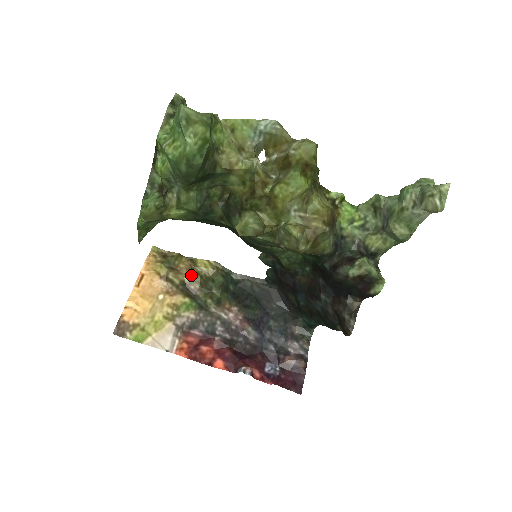
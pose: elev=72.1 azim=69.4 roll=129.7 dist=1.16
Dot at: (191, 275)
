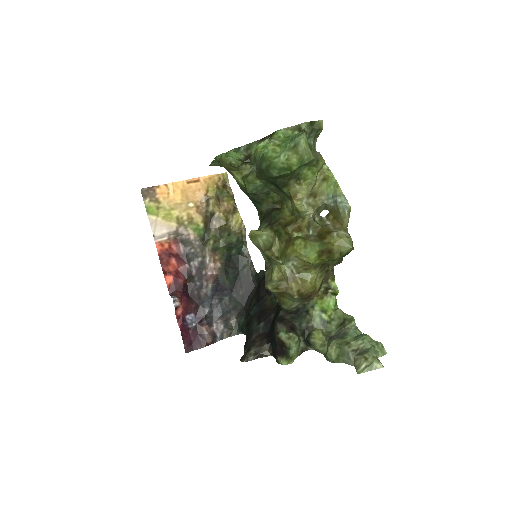
Dot at: (223, 216)
